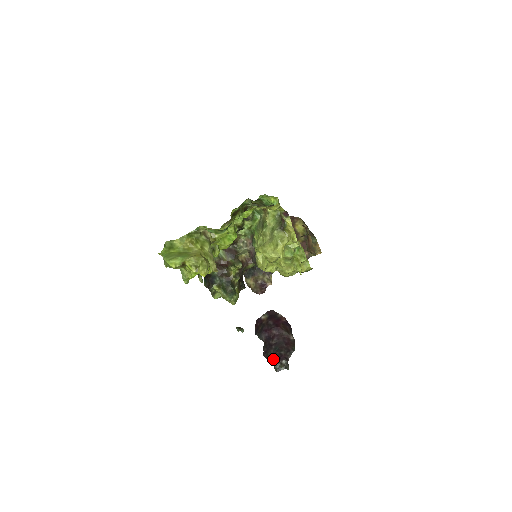
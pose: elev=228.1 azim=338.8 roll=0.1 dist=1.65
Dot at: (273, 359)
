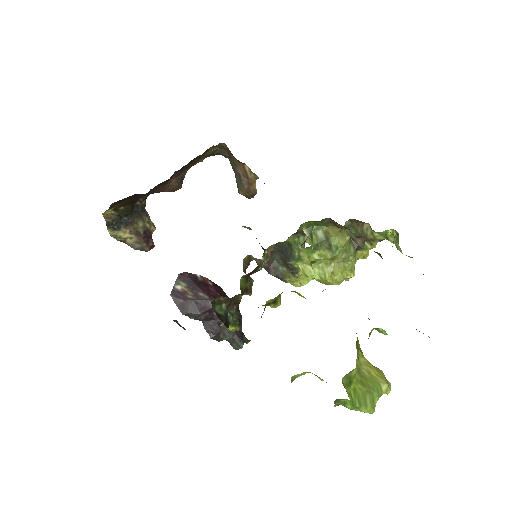
Dot at: (229, 339)
